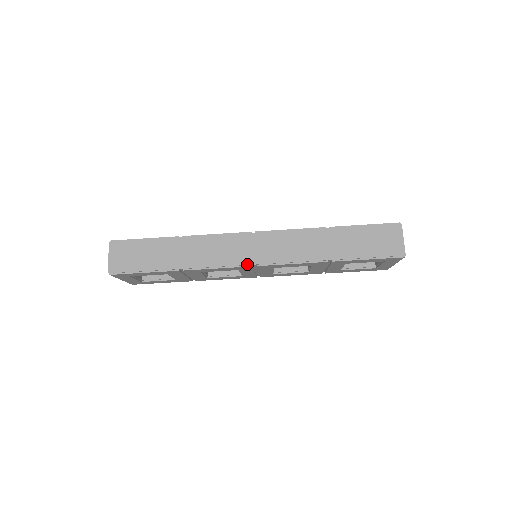
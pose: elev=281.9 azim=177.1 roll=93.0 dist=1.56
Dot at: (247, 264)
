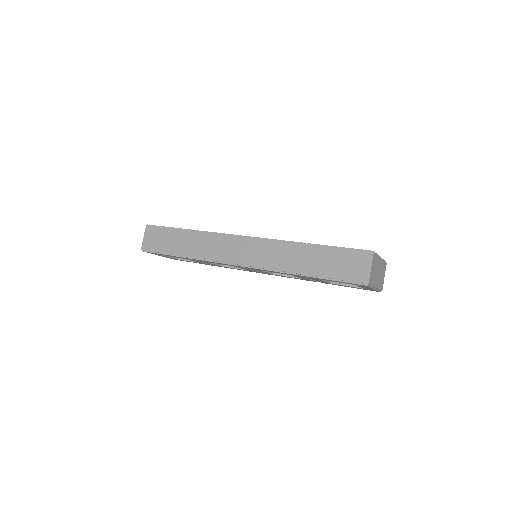
Dot at: (234, 263)
